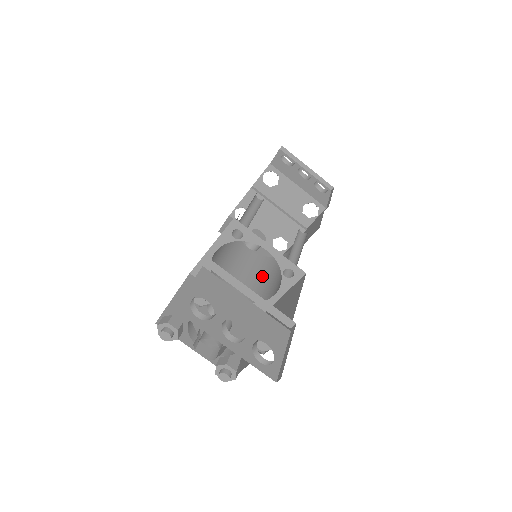
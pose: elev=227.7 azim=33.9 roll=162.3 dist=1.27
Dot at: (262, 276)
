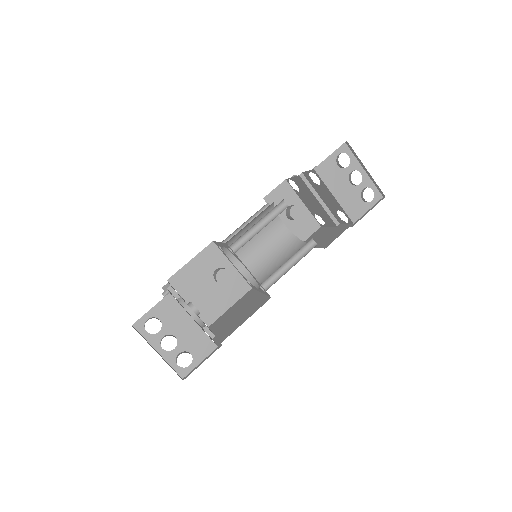
Dot at: (274, 256)
